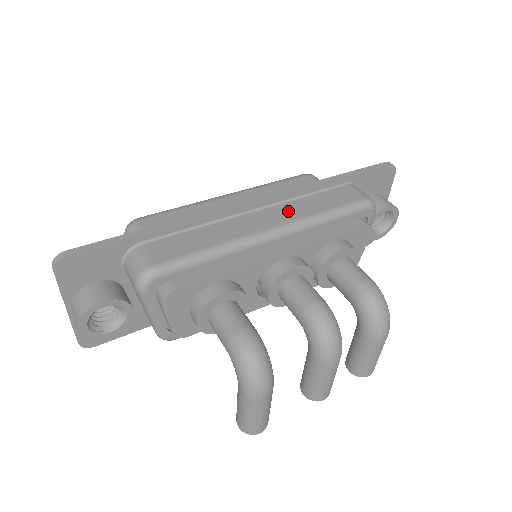
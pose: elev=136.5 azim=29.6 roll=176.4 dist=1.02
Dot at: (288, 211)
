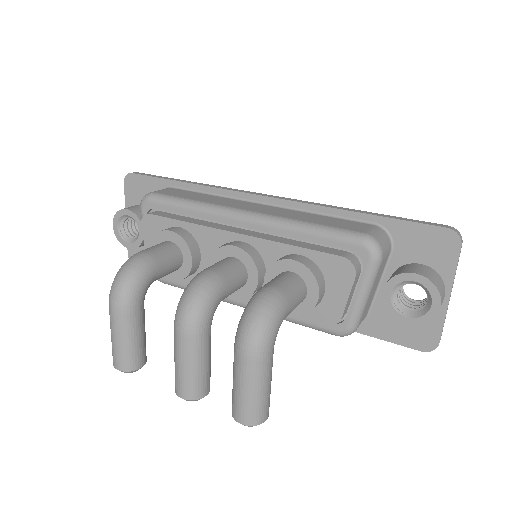
Dot at: (281, 212)
